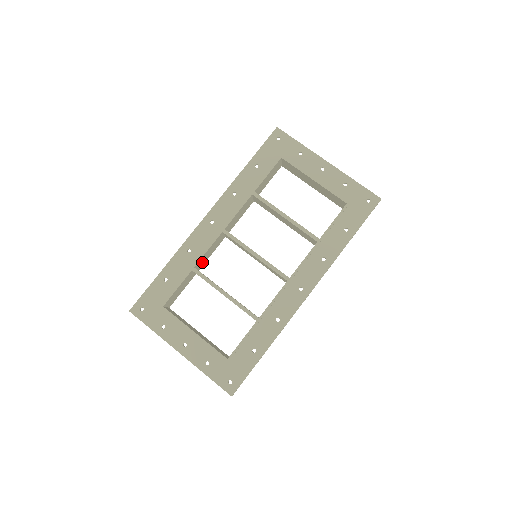
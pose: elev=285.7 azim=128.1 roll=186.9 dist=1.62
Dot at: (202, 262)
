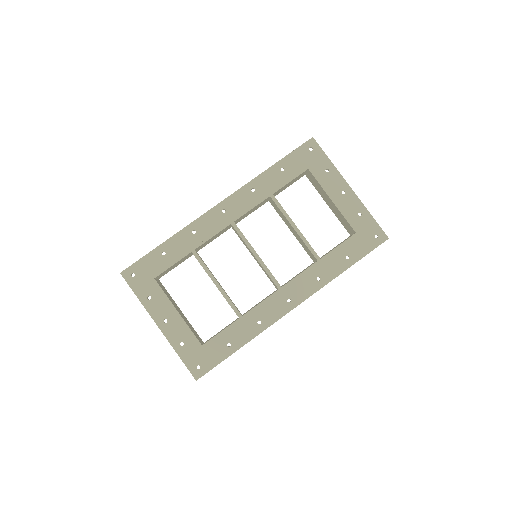
Dot at: (203, 246)
